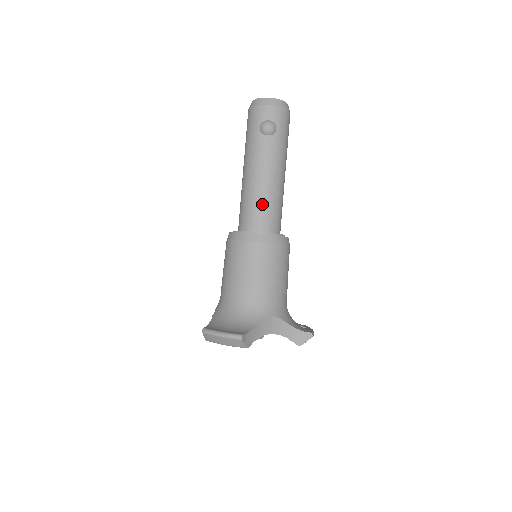
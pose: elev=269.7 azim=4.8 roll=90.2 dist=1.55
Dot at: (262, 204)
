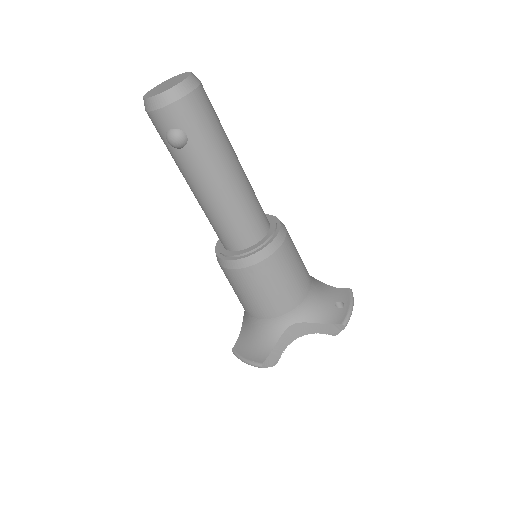
Dot at: (224, 224)
